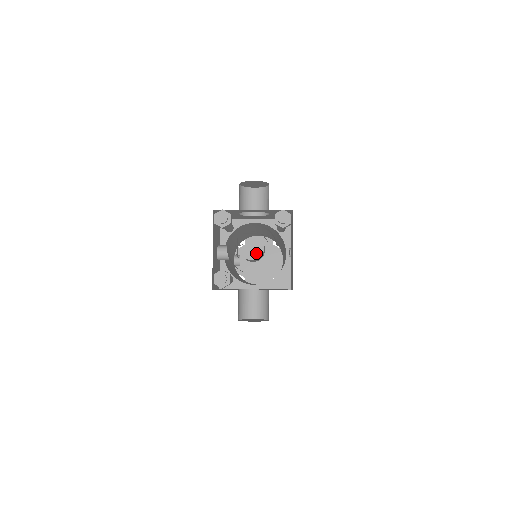
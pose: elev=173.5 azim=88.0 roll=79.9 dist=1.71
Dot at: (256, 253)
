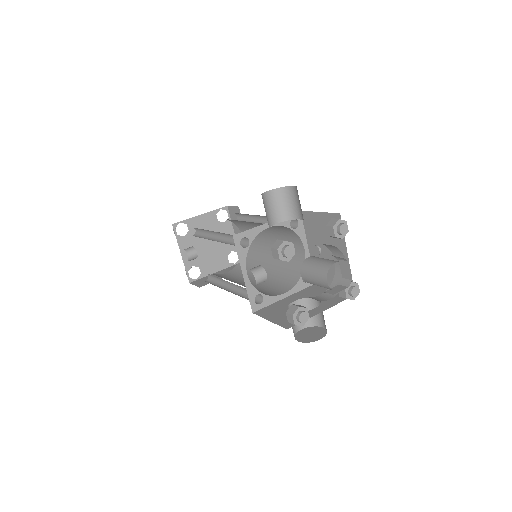
Dot at: occluded
